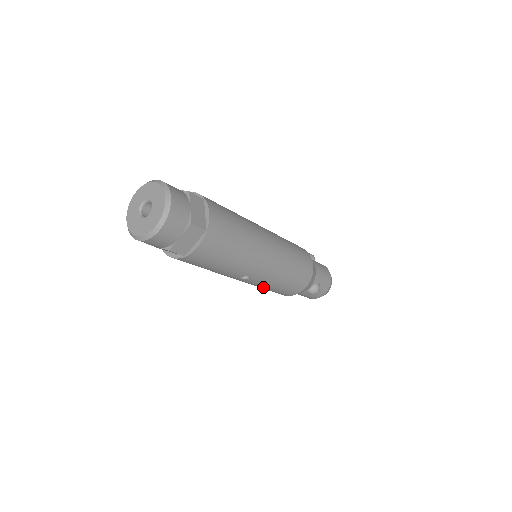
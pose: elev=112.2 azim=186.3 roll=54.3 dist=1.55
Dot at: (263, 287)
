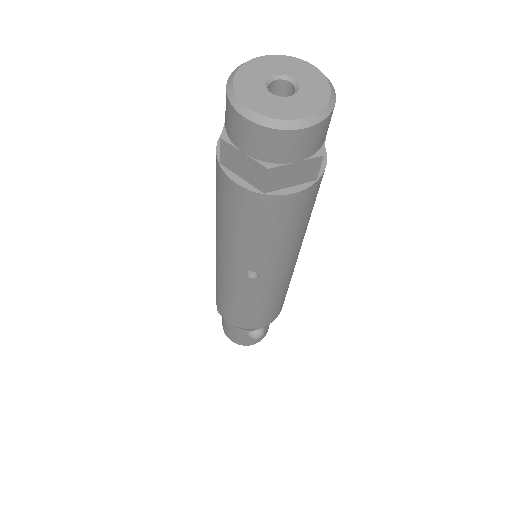
Dot at: (238, 299)
